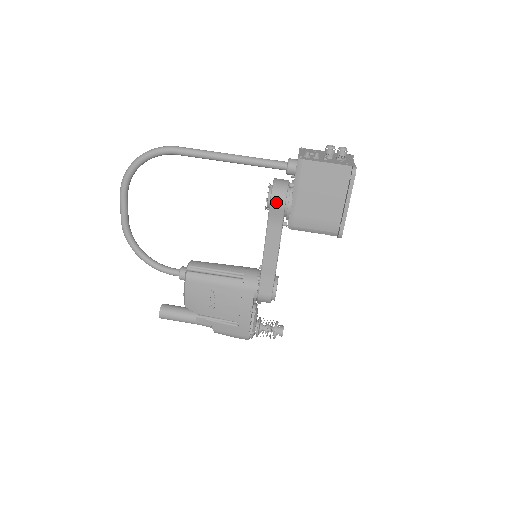
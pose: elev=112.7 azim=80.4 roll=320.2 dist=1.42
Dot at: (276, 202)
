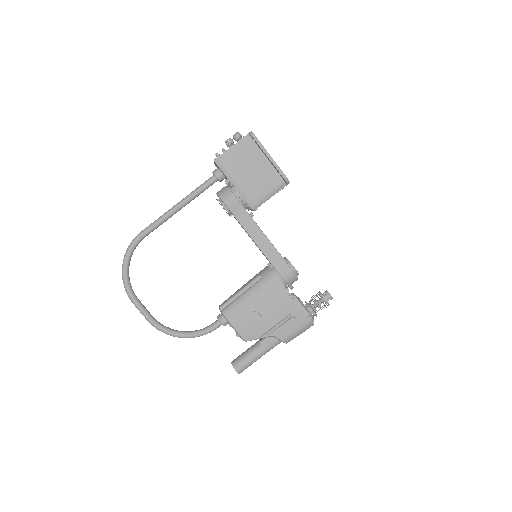
Dot at: (229, 201)
